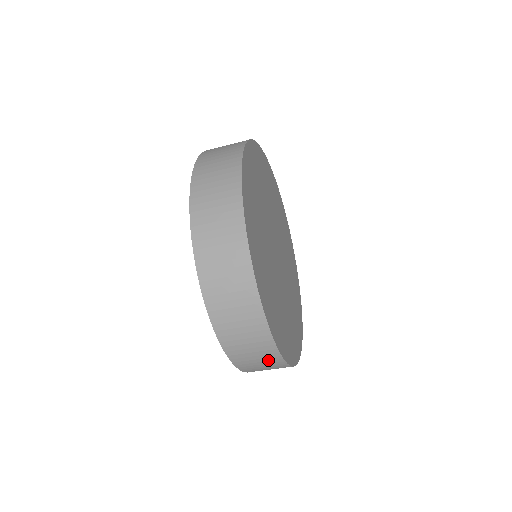
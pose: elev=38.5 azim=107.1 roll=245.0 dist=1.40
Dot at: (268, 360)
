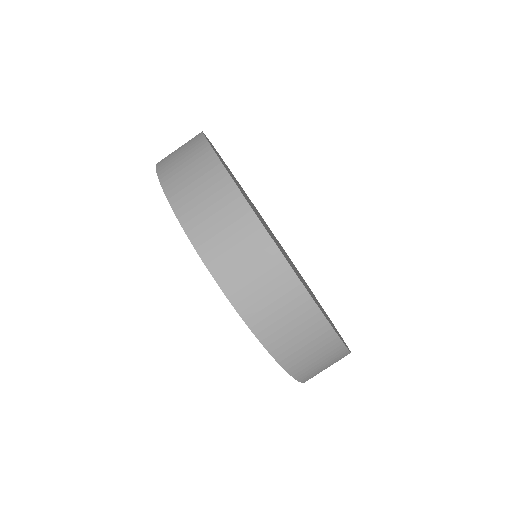
Dot at: (267, 269)
